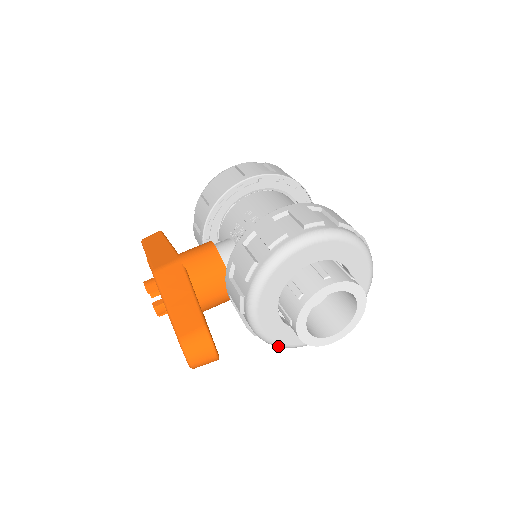
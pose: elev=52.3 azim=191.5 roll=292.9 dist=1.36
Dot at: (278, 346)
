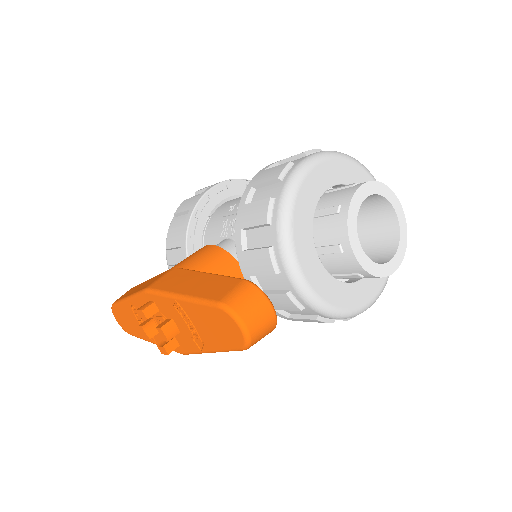
Dot at: (333, 314)
